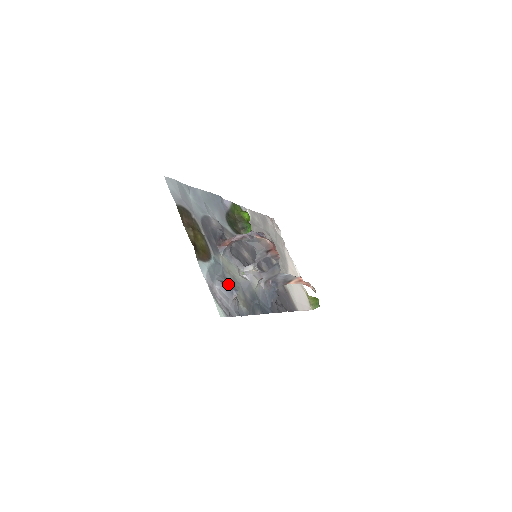
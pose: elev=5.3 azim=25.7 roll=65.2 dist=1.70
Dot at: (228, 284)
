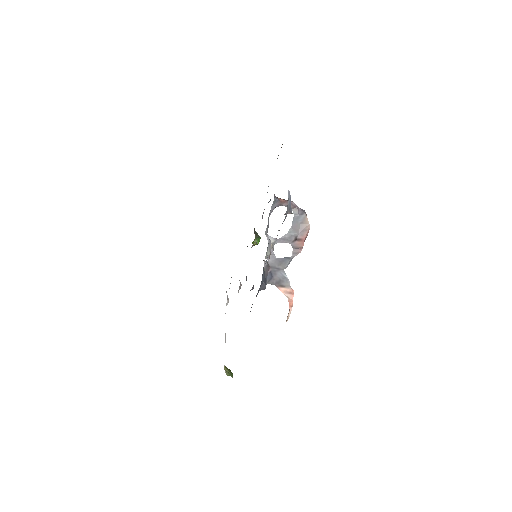
Dot at: occluded
